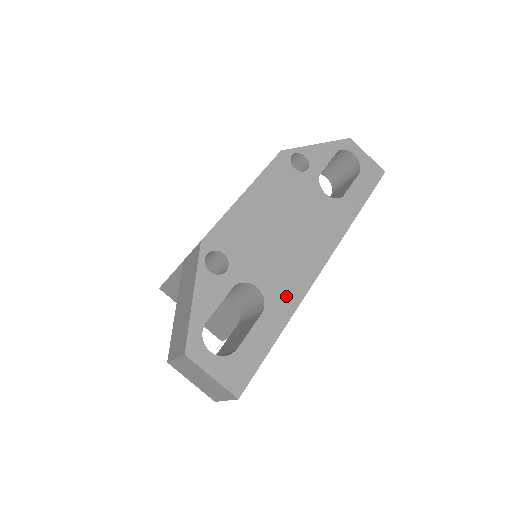
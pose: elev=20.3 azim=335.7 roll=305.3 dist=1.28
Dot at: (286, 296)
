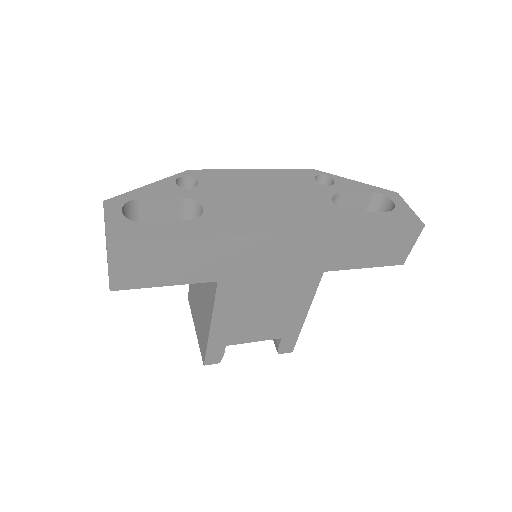
Dot at: (223, 226)
